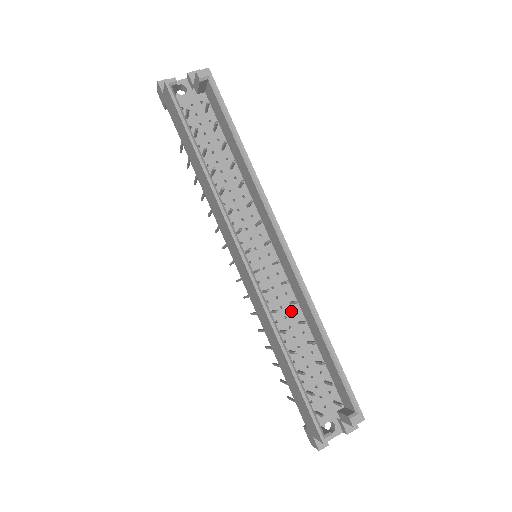
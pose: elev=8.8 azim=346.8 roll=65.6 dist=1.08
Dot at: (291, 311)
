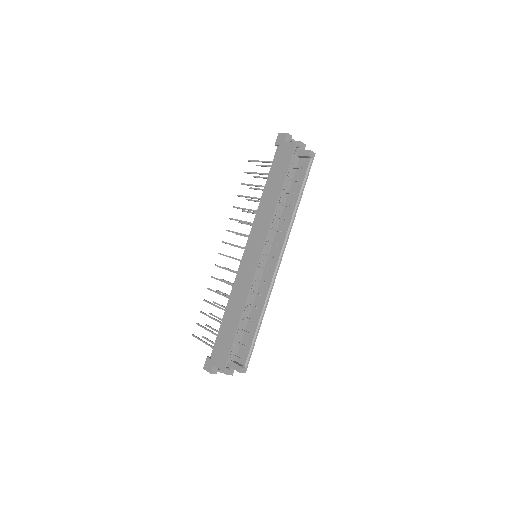
Dot at: (251, 296)
